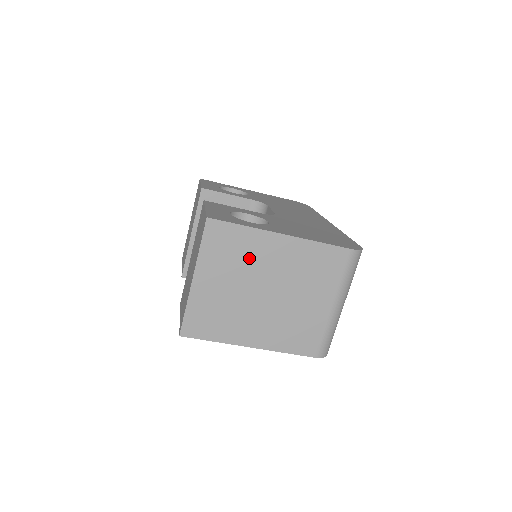
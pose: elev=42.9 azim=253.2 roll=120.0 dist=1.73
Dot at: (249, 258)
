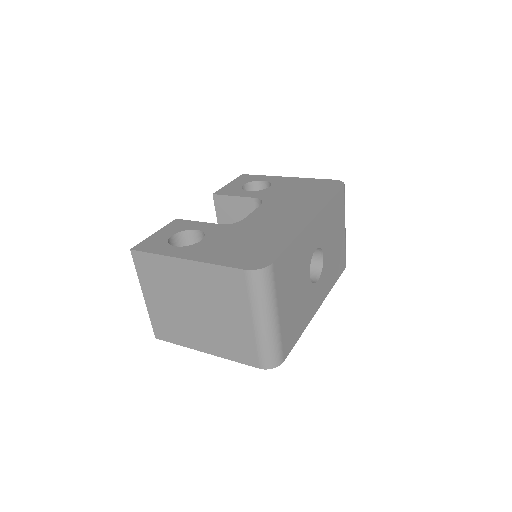
Dot at: (171, 280)
